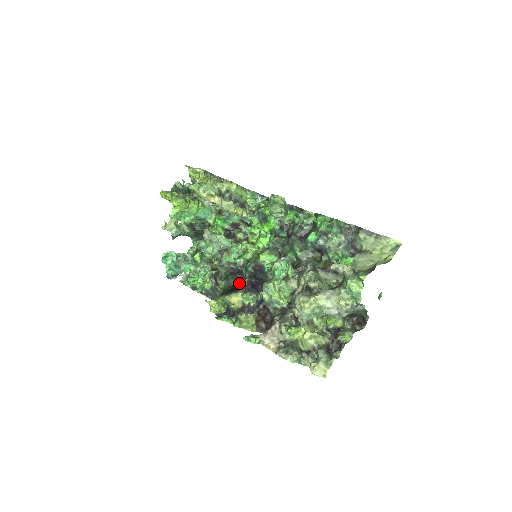
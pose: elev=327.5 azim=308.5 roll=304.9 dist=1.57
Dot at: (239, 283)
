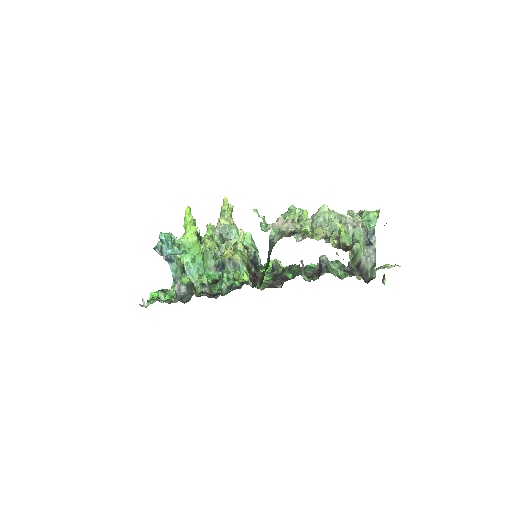
Dot at: occluded
